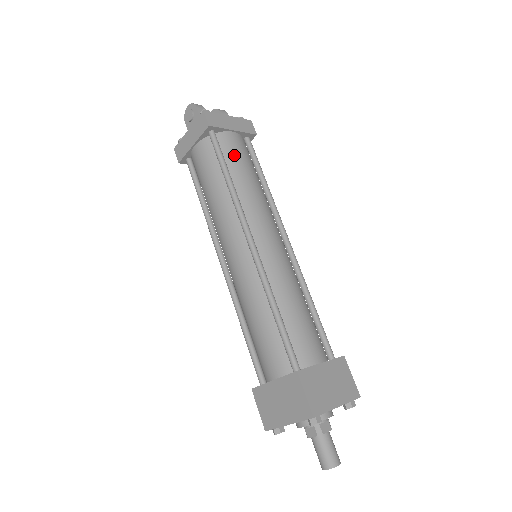
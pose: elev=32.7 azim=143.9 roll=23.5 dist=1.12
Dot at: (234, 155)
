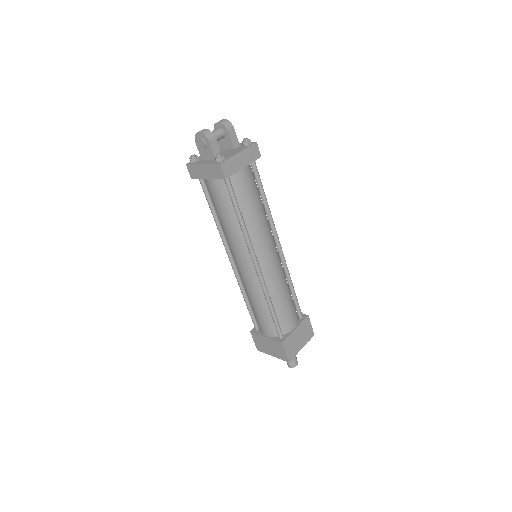
Dot at: (244, 194)
